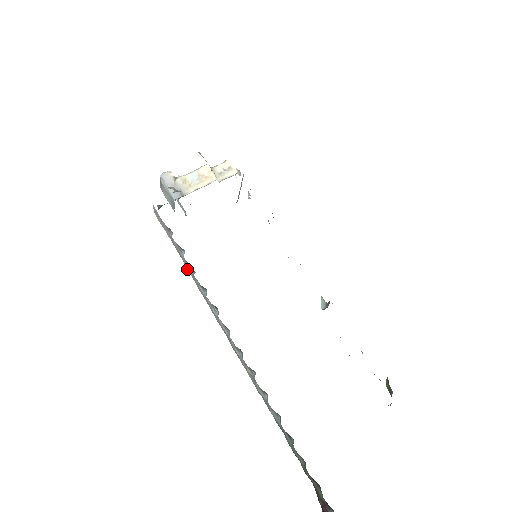
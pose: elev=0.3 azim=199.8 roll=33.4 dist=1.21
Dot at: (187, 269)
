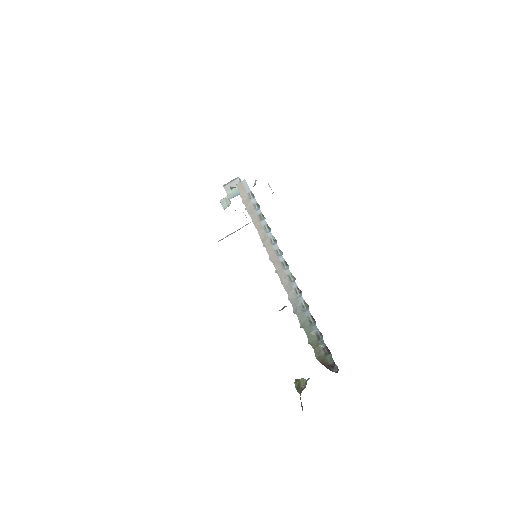
Dot at: (252, 218)
